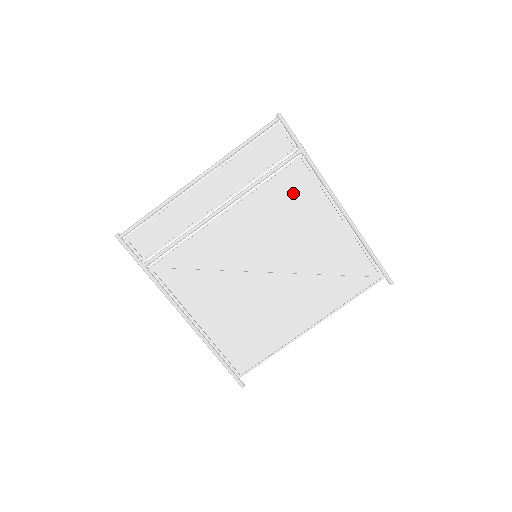
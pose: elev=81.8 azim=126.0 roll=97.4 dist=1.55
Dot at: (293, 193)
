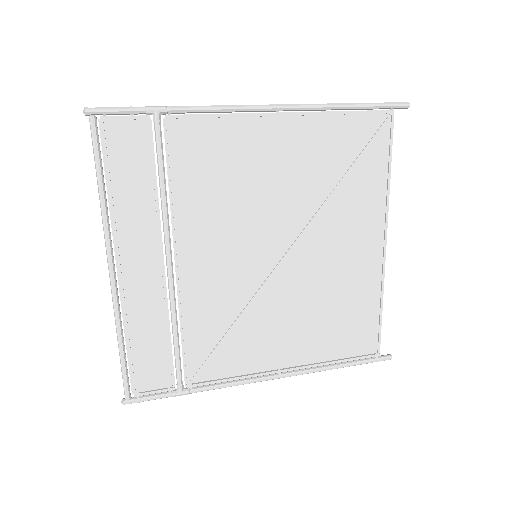
Dot at: (208, 160)
